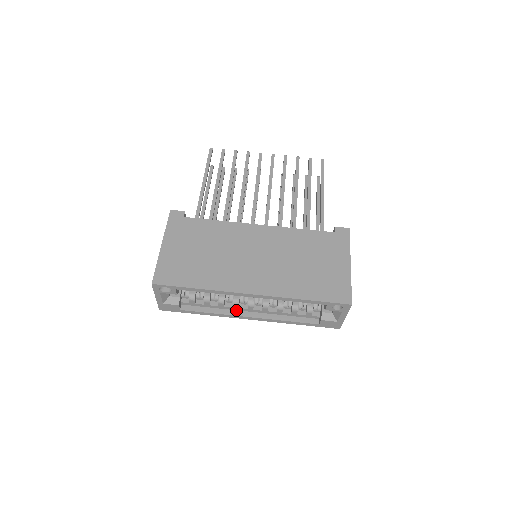
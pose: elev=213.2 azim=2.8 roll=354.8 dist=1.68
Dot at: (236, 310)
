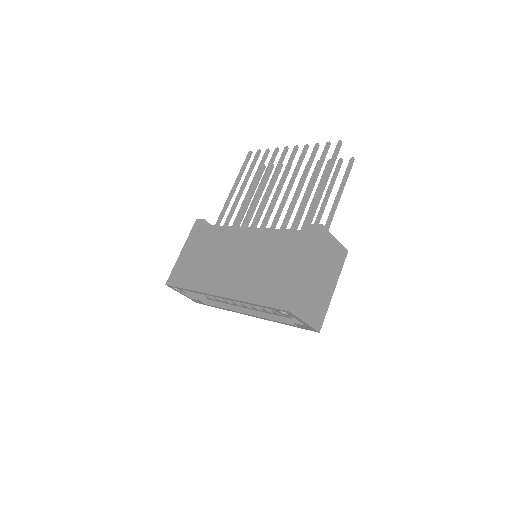
Dot at: (240, 307)
